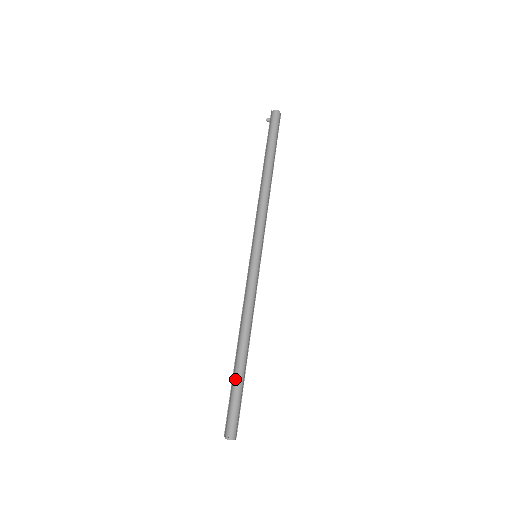
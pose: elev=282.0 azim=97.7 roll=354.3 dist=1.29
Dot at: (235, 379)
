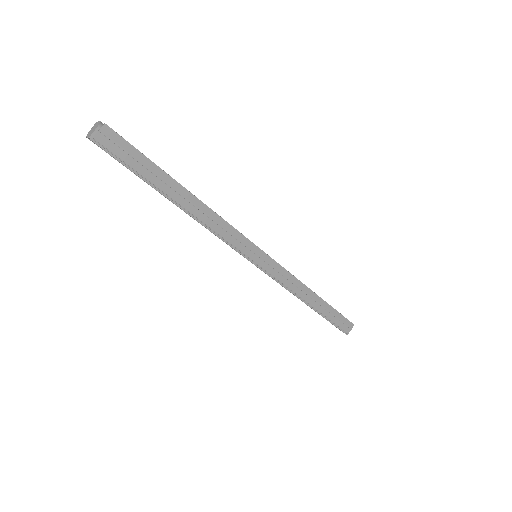
Dot at: occluded
